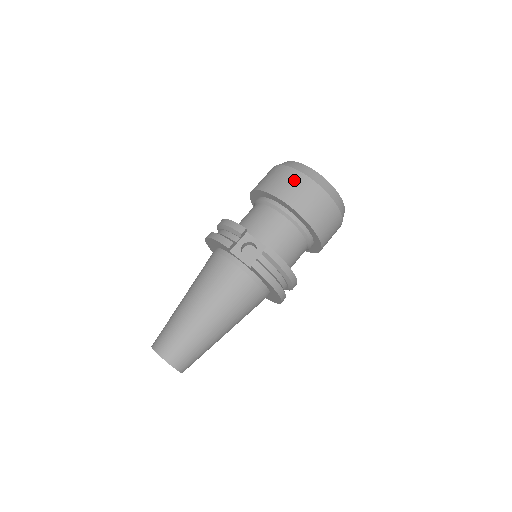
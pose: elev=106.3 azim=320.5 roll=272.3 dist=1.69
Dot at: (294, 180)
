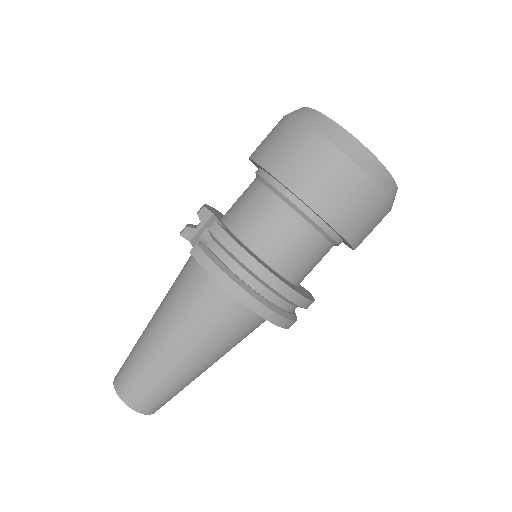
Dot at: (275, 129)
